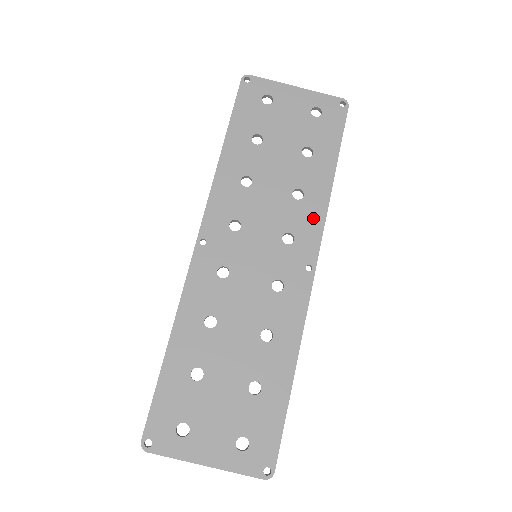
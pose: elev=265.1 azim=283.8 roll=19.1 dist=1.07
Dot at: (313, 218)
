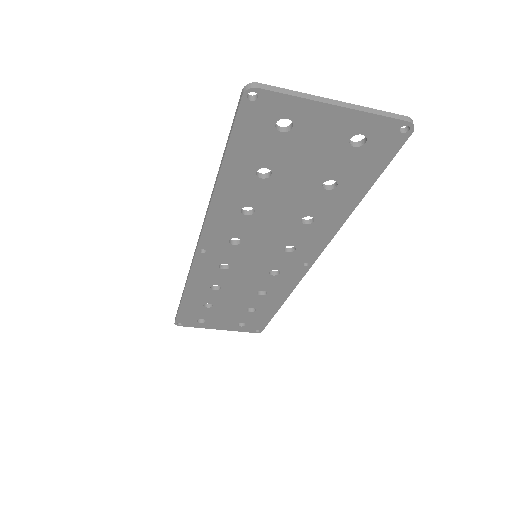
Dot at: (320, 237)
